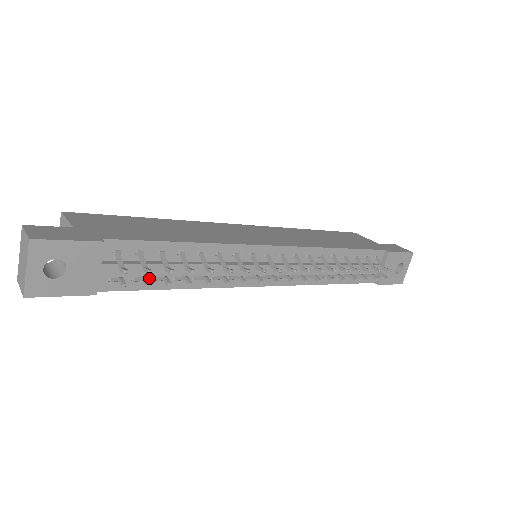
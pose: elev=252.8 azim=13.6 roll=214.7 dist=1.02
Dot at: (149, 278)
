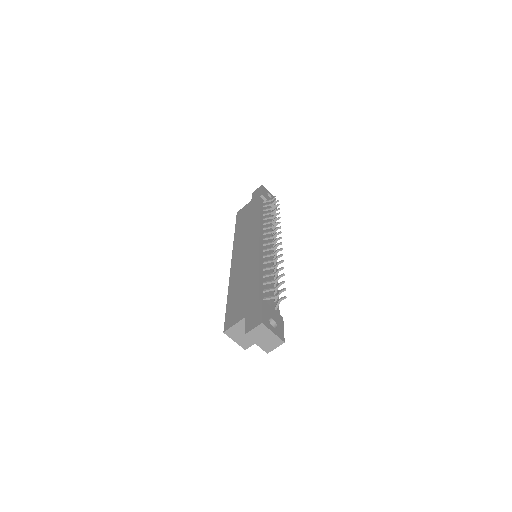
Dot at: occluded
